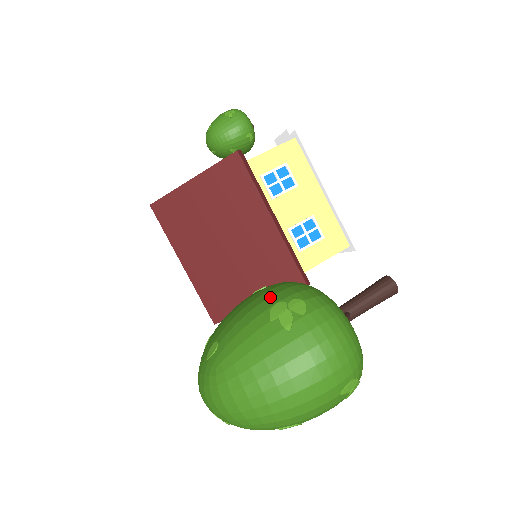
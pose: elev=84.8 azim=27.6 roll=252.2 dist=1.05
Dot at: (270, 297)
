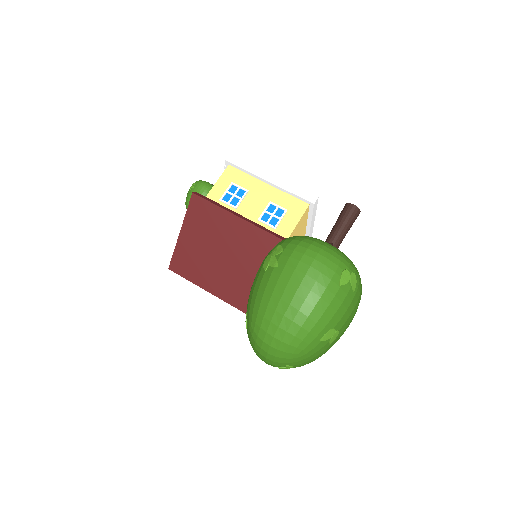
Dot at: (262, 262)
